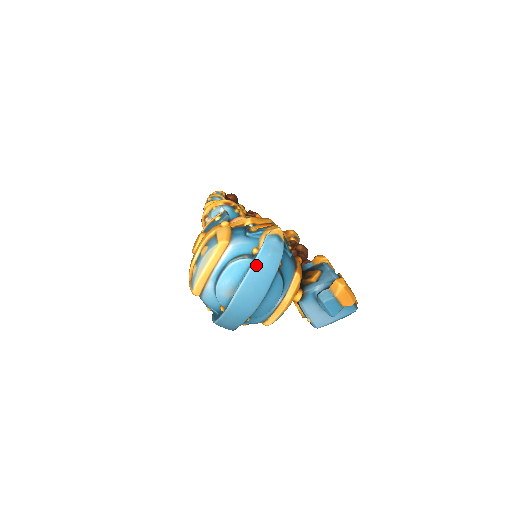
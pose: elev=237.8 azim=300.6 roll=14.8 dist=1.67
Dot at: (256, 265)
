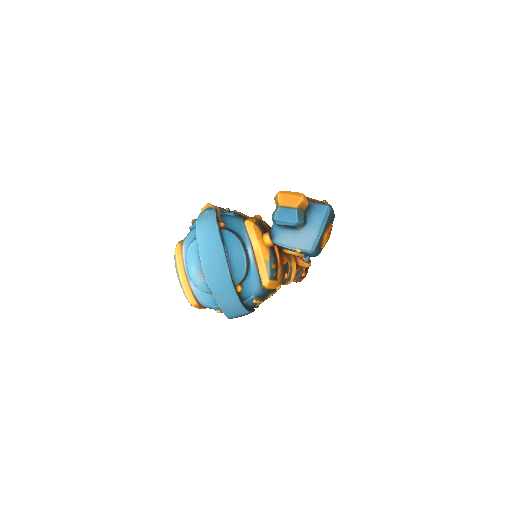
Dot at: (199, 237)
